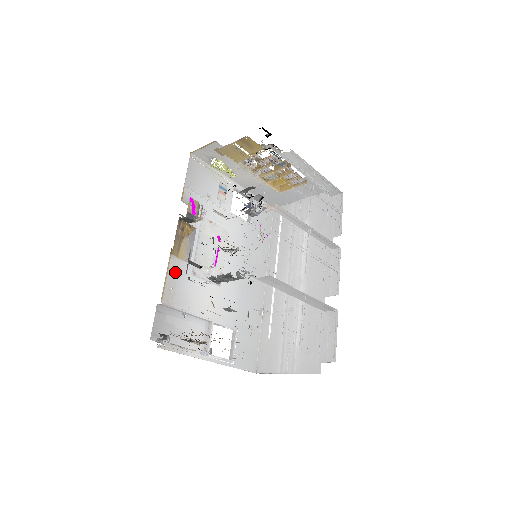
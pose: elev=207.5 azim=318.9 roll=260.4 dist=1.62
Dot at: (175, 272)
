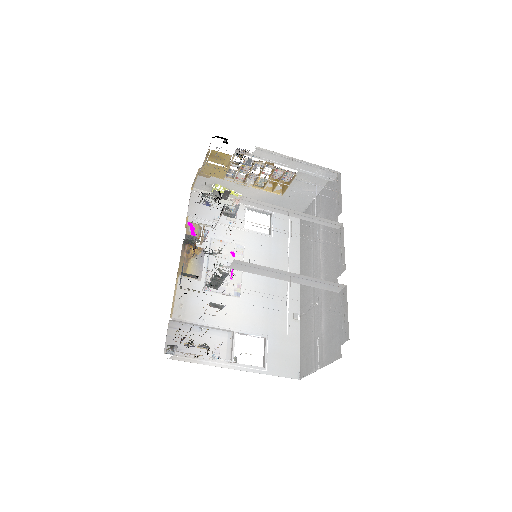
Dot at: (185, 290)
